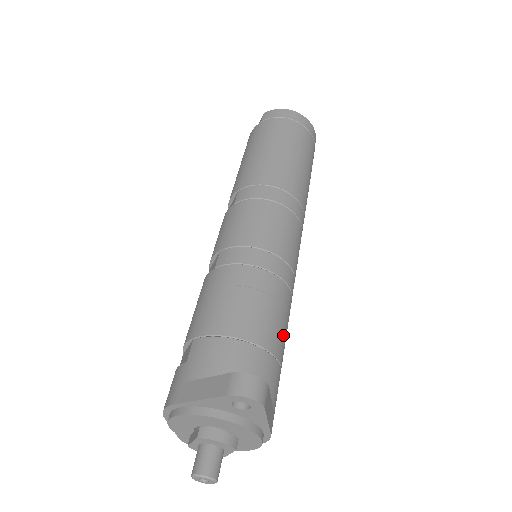
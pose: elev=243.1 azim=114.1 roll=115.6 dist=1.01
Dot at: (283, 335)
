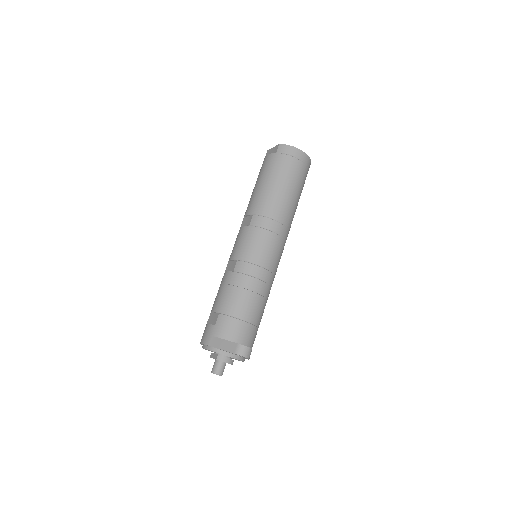
Dot at: occluded
